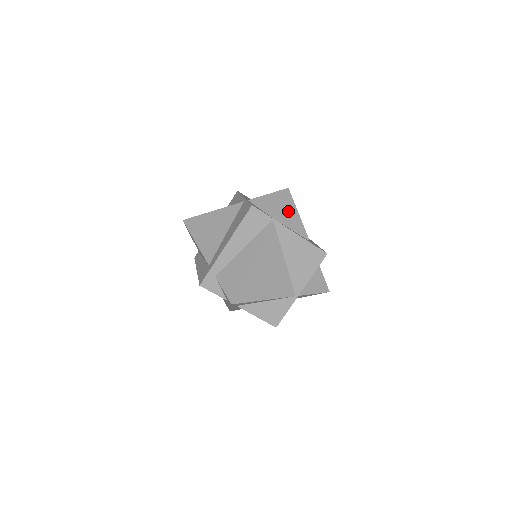
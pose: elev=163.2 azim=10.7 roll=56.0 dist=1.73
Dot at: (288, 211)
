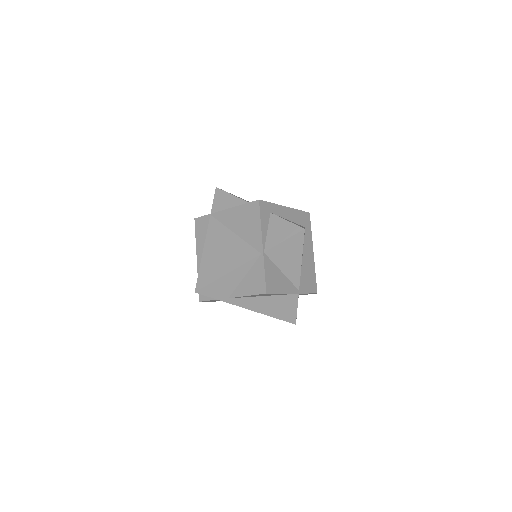
Dot at: (223, 201)
